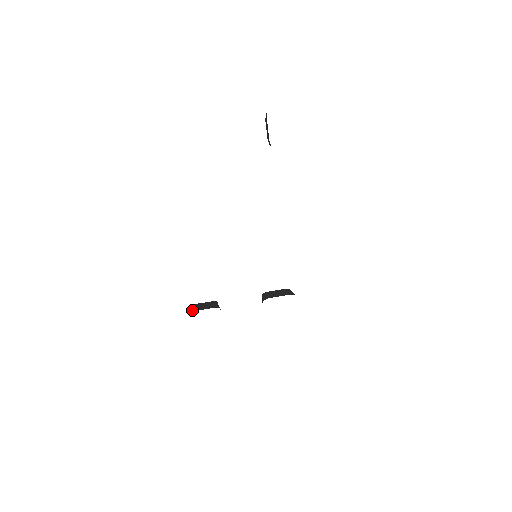
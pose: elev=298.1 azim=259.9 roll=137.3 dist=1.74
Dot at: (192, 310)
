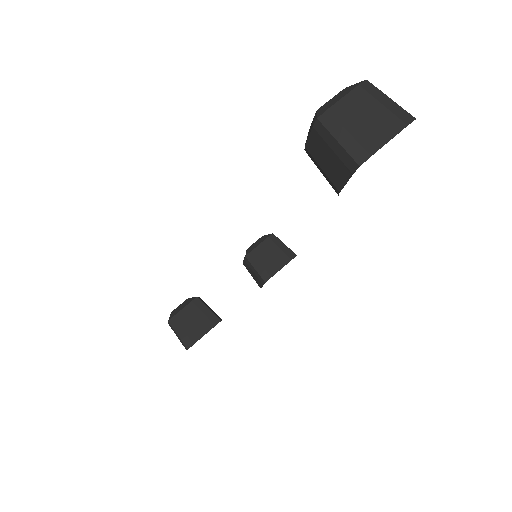
Dot at: (189, 341)
